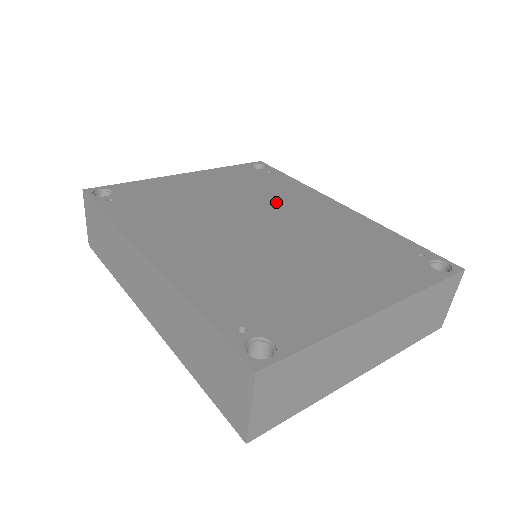
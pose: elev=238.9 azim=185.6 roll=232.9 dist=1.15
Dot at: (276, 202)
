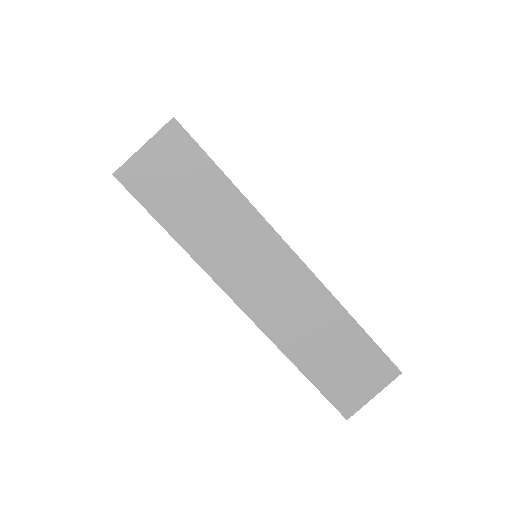
Dot at: occluded
